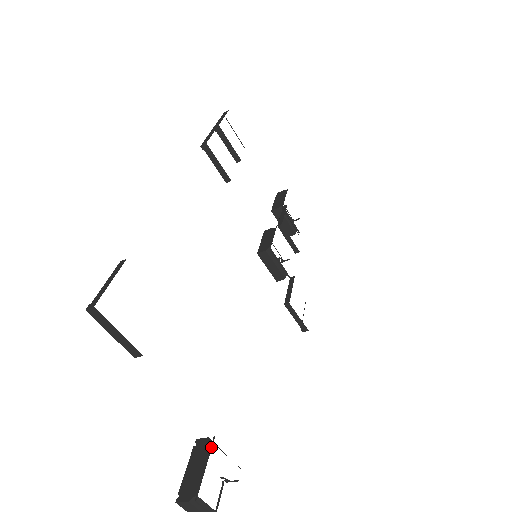
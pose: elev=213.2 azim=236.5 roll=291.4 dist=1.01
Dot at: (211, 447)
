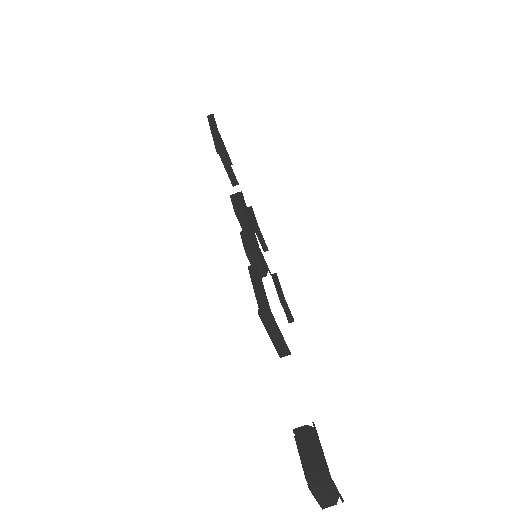
Dot at: (316, 432)
